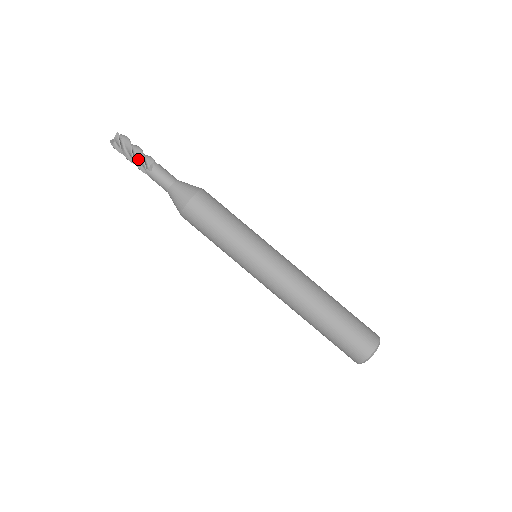
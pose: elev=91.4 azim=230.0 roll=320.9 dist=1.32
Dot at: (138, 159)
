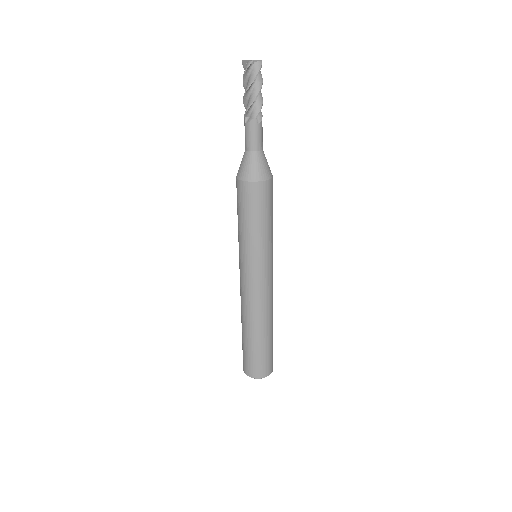
Dot at: (248, 101)
